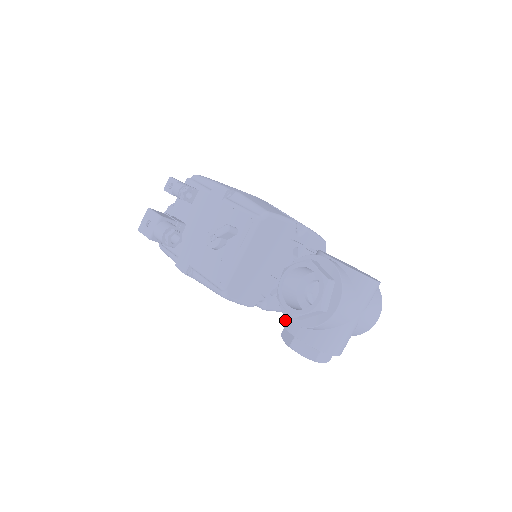
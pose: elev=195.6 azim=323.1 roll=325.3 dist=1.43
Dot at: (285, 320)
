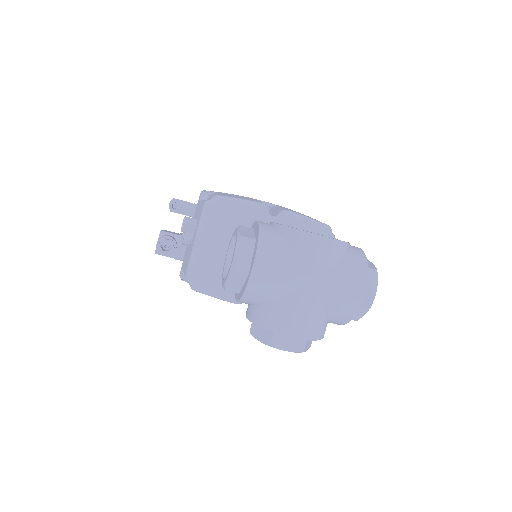
Dot at: occluded
